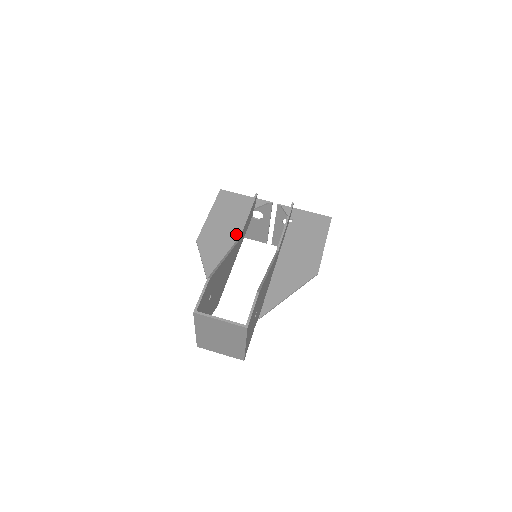
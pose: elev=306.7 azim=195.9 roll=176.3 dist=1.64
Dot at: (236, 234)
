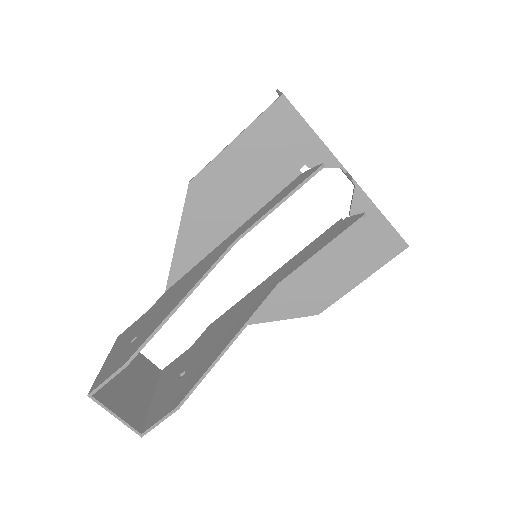
Dot at: (253, 201)
